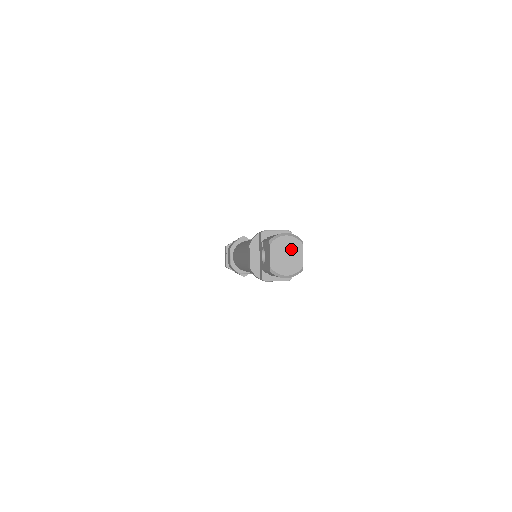
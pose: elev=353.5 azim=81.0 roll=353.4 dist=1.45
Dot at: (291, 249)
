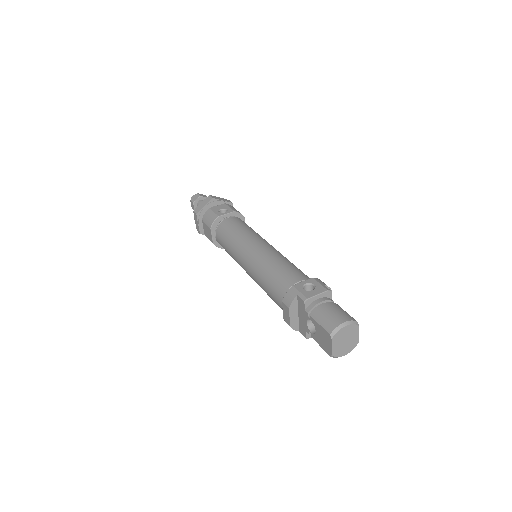
Dot at: (349, 334)
